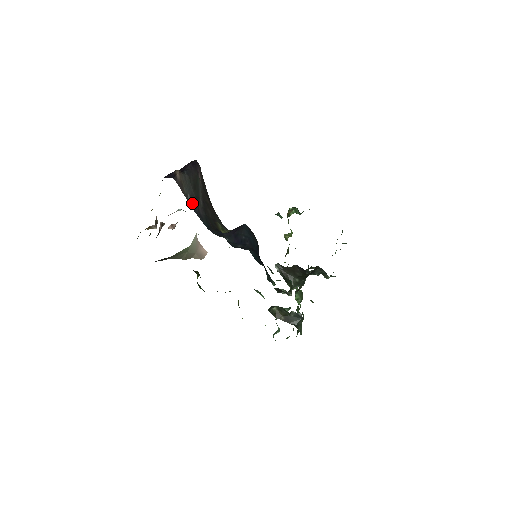
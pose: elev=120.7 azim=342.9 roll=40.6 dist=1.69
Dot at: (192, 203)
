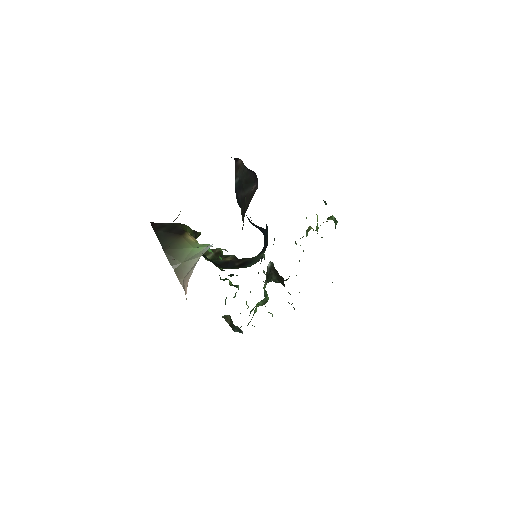
Dot at: (237, 184)
